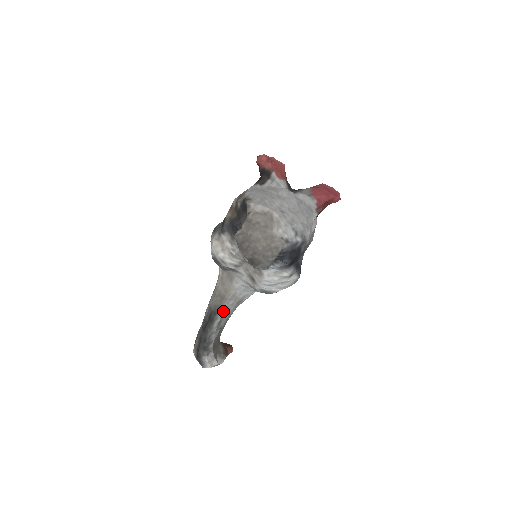
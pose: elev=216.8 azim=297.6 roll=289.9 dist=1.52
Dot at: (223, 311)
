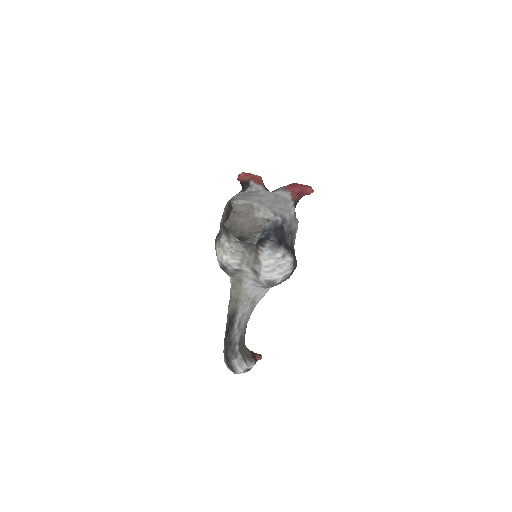
Dot at: (240, 312)
